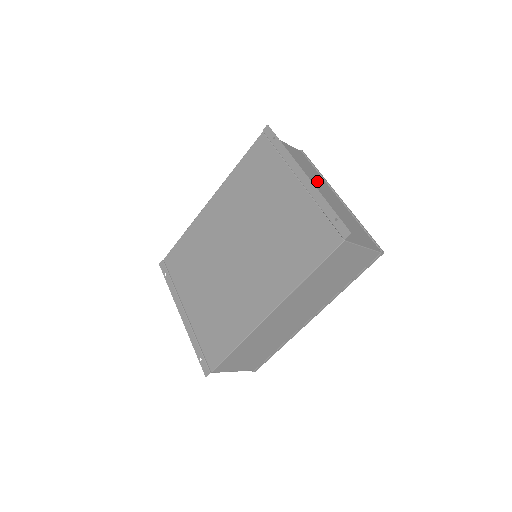
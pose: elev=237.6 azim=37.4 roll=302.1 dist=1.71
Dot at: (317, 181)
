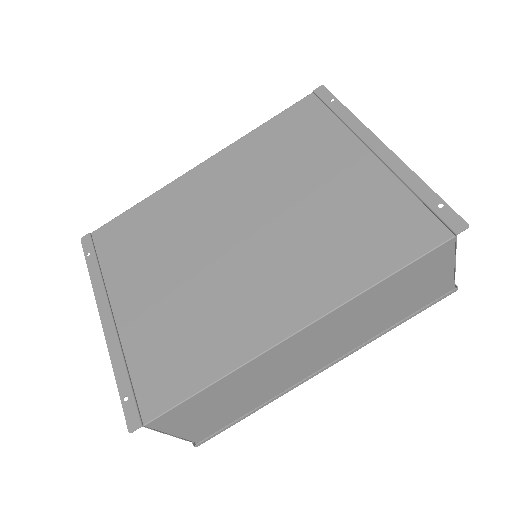
Dot at: occluded
